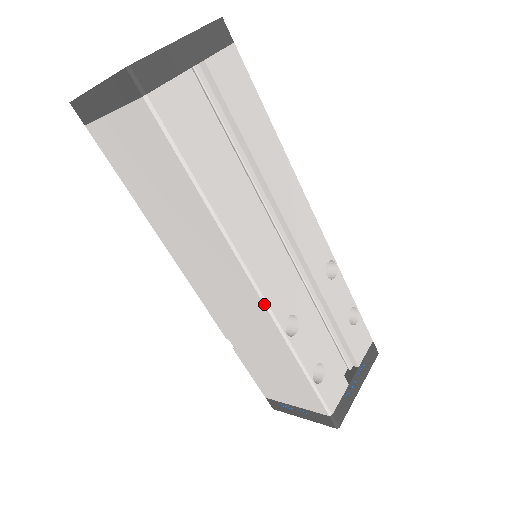
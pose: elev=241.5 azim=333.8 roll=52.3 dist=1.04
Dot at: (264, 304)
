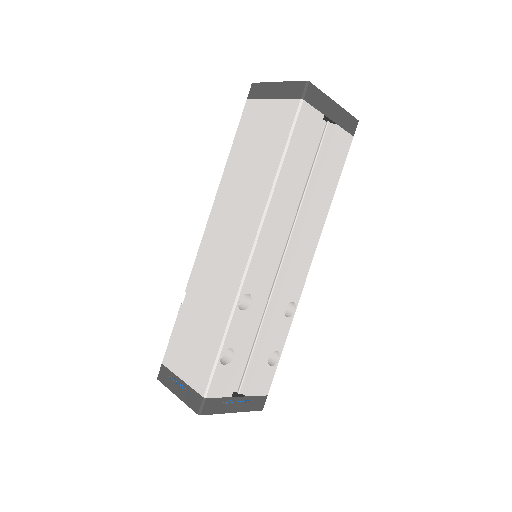
Dot at: (246, 267)
